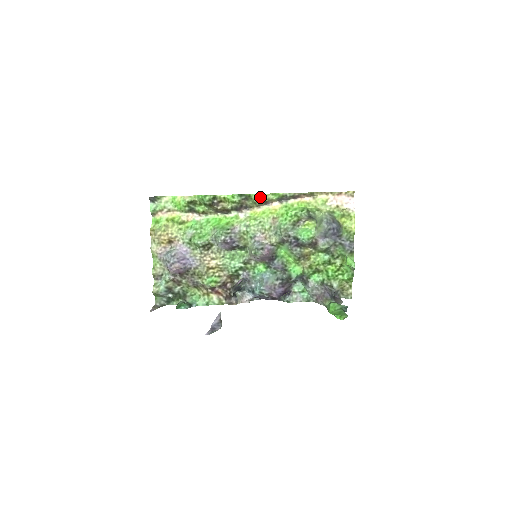
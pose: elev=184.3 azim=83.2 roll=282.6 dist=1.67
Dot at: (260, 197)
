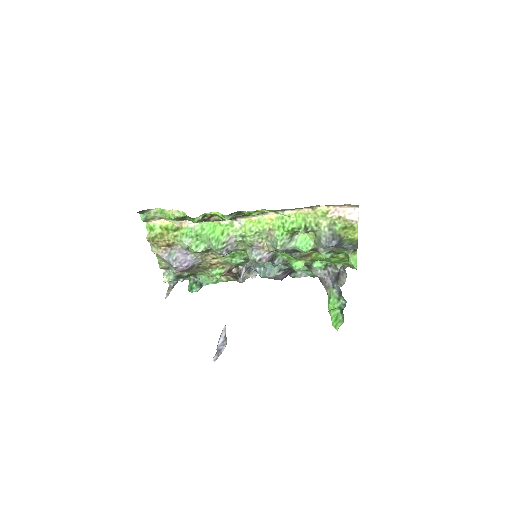
Dot at: (253, 214)
